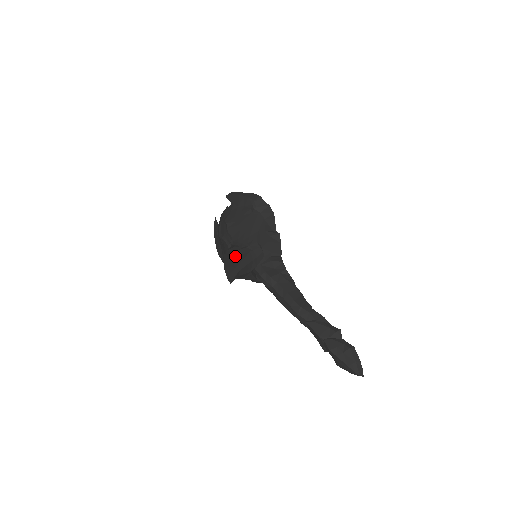
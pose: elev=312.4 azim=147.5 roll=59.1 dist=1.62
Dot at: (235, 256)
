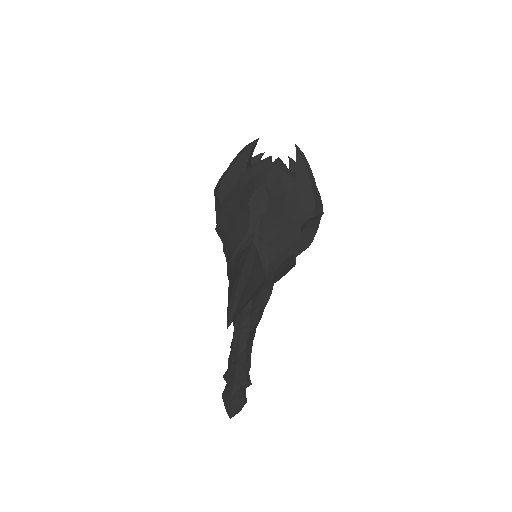
Dot at: (251, 282)
